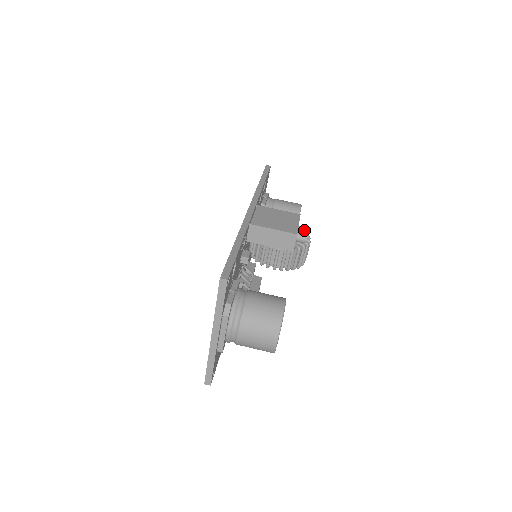
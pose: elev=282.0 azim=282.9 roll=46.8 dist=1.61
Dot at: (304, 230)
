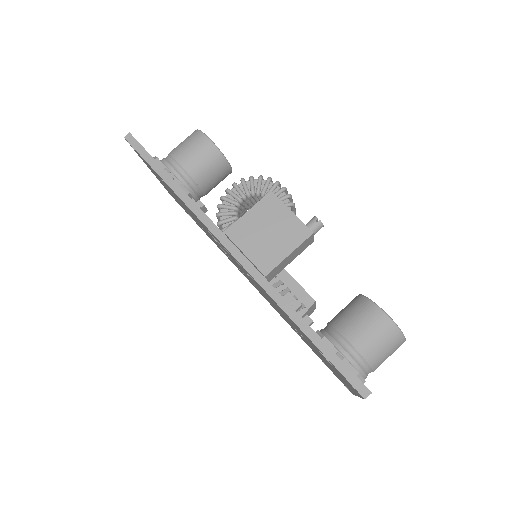
Dot at: (261, 177)
